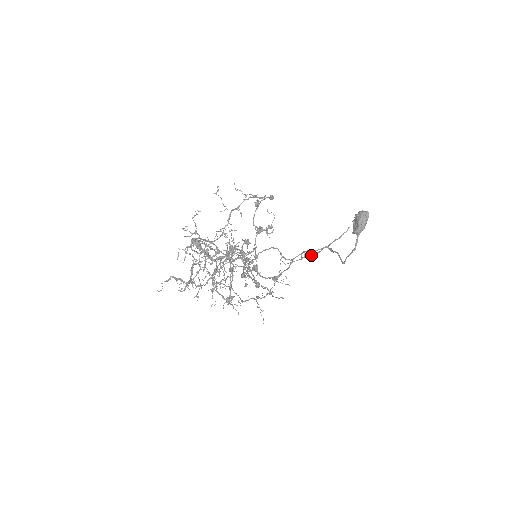
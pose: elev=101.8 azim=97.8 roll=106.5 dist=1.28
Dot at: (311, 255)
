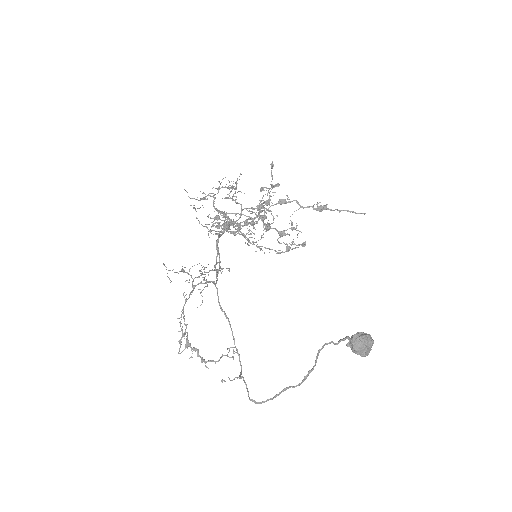
Dot at: (323, 205)
